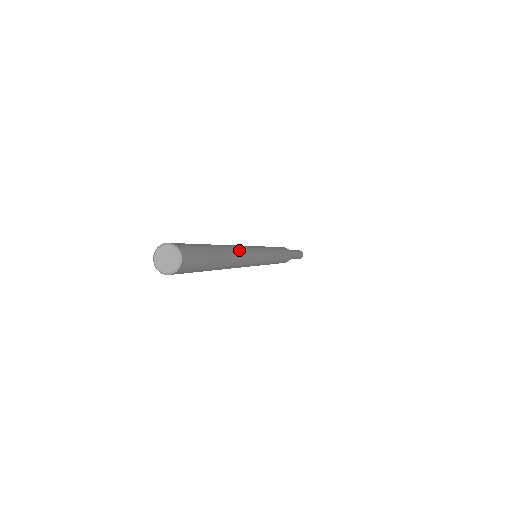
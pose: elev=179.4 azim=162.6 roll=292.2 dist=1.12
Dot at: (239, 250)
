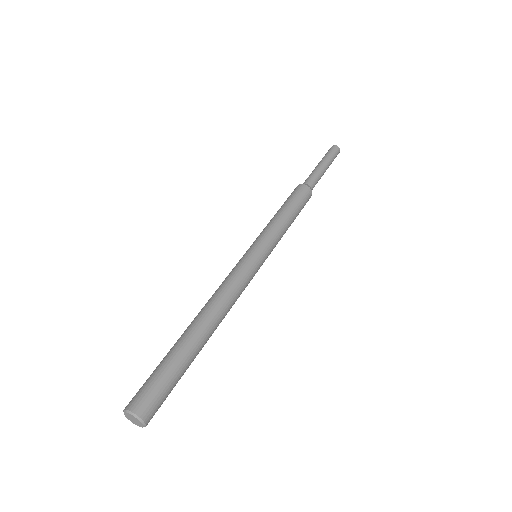
Dot at: (225, 313)
